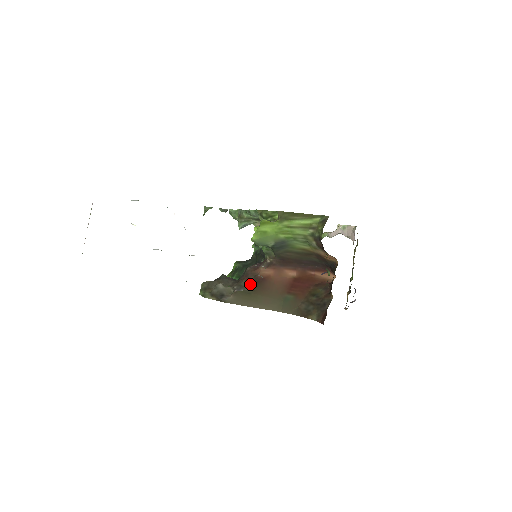
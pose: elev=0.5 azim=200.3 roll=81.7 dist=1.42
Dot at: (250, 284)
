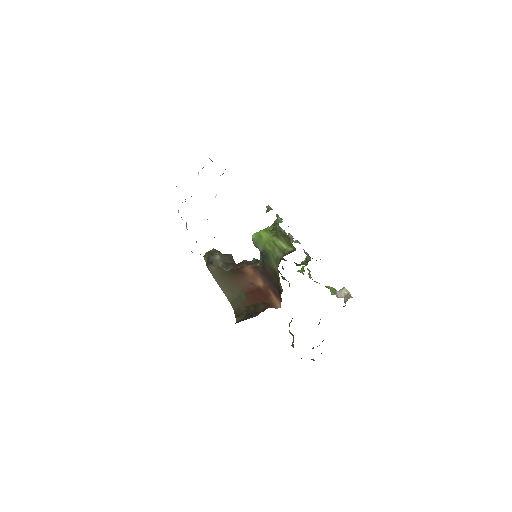
Dot at: (232, 269)
